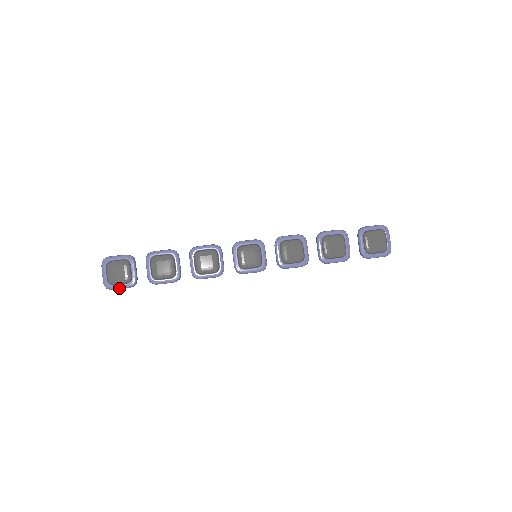
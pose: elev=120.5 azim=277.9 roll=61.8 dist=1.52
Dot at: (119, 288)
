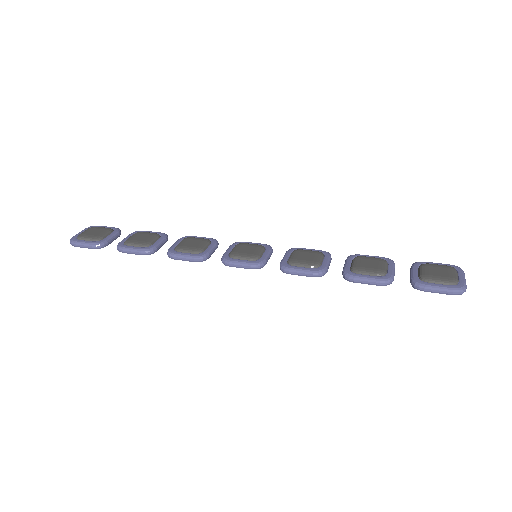
Dot at: (82, 243)
